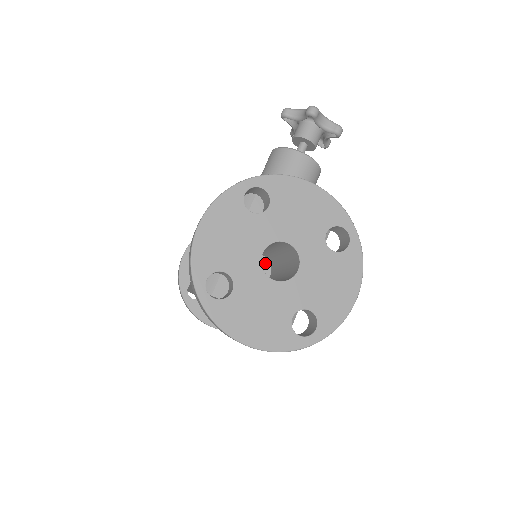
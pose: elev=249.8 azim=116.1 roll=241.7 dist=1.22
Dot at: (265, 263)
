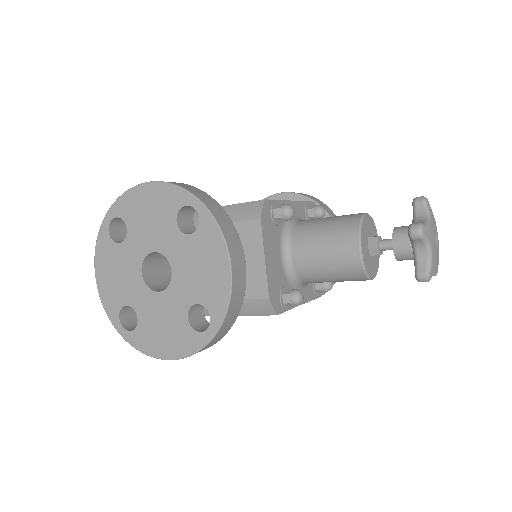
Dot at: occluded
